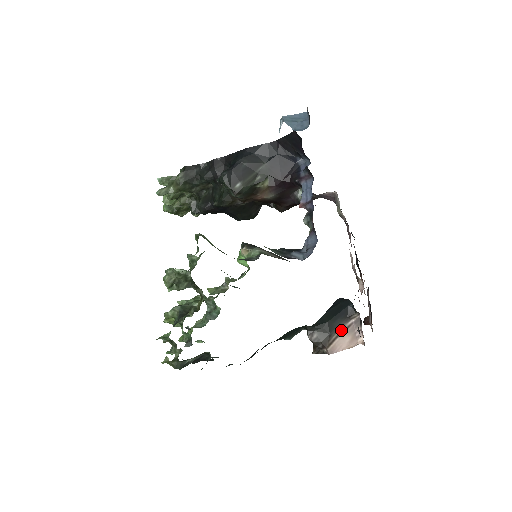
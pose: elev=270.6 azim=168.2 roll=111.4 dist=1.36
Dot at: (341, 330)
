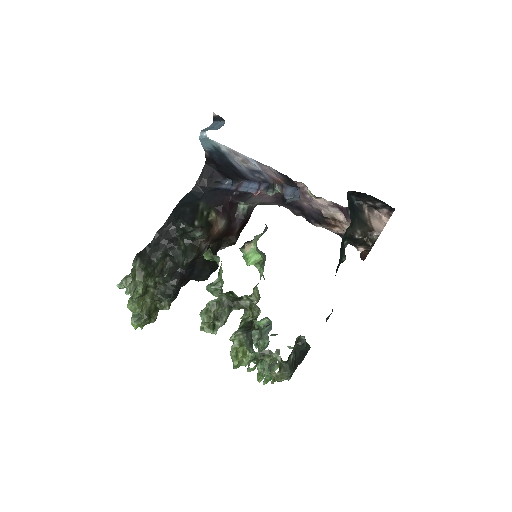
Dot at: (368, 219)
